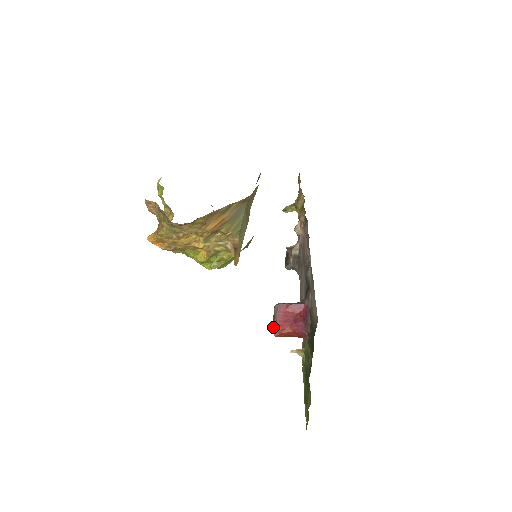
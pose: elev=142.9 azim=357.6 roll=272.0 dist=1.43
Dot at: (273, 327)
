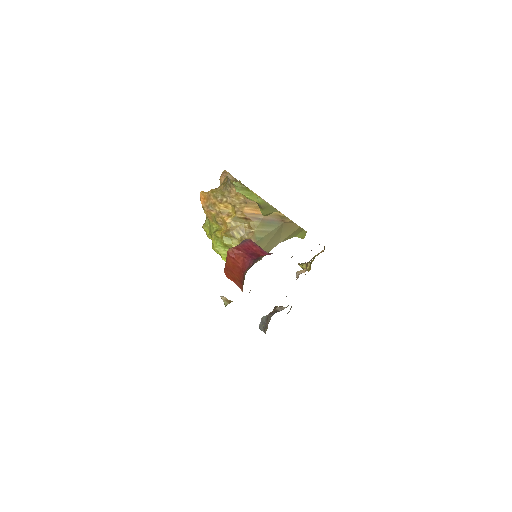
Dot at: occluded
